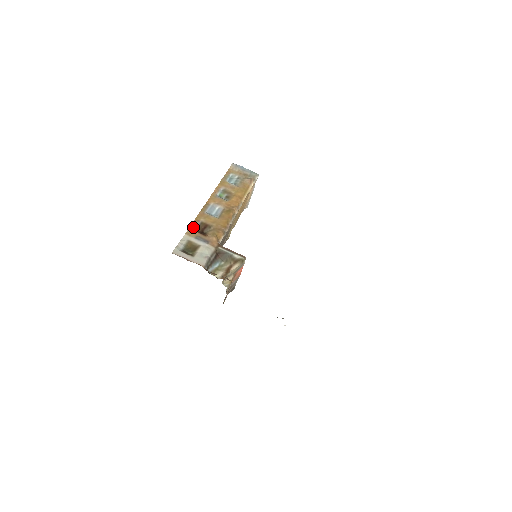
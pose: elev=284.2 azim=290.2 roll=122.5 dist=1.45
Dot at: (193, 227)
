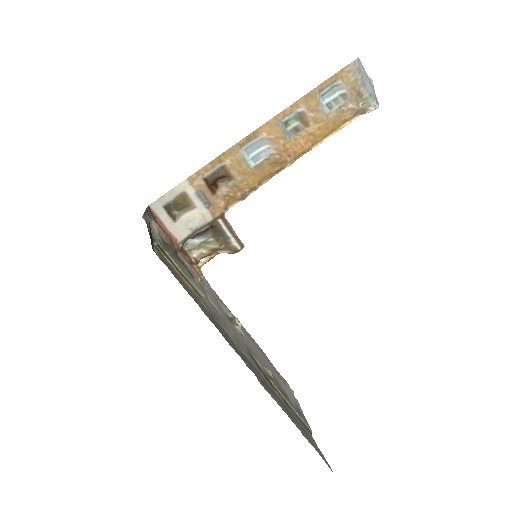
Dot at: (205, 171)
